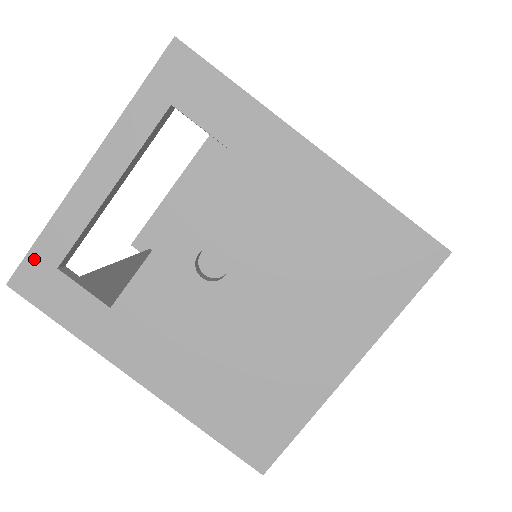
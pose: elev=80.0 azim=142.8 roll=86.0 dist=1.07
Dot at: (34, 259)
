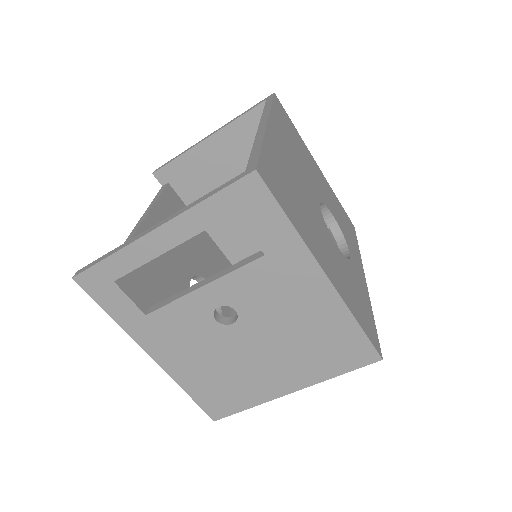
Dot at: (98, 270)
